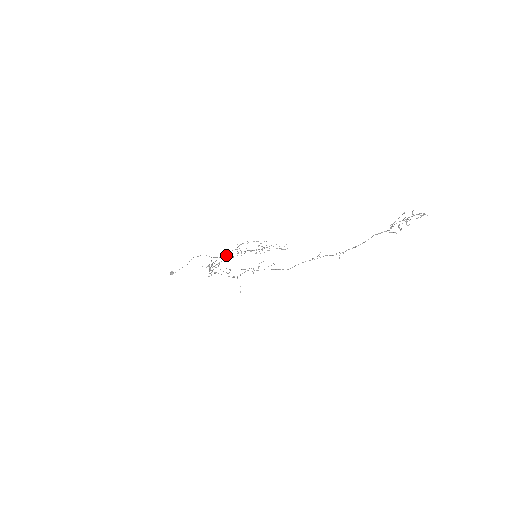
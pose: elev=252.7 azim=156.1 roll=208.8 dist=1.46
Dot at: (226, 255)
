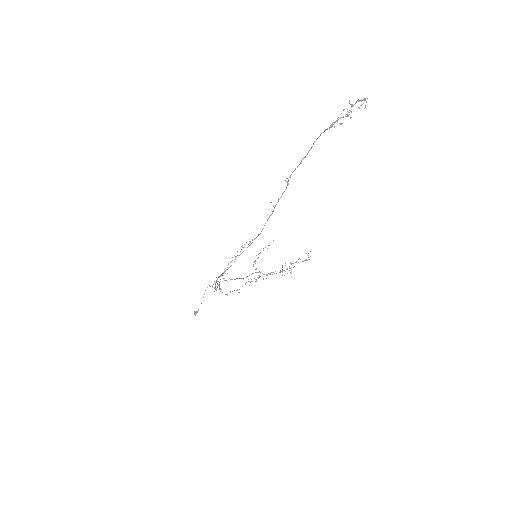
Dot at: occluded
